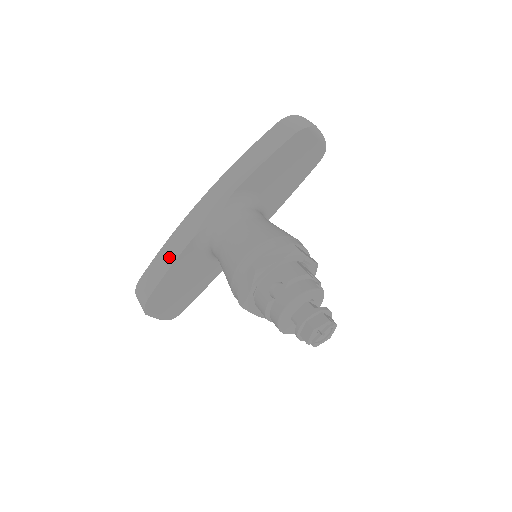
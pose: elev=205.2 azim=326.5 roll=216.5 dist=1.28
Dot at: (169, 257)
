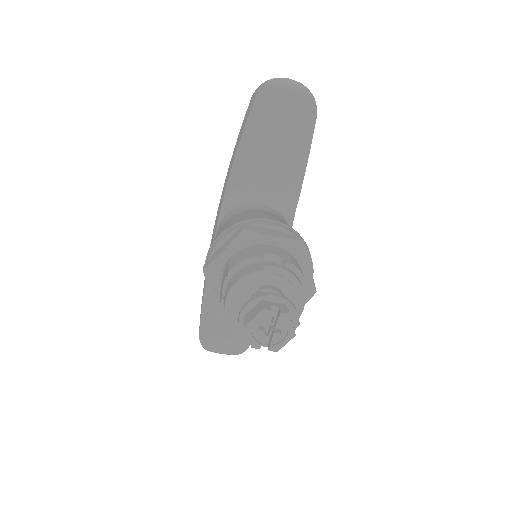
Dot at: (204, 285)
